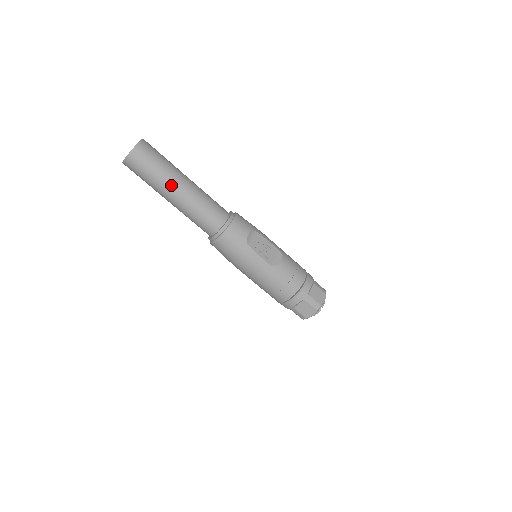
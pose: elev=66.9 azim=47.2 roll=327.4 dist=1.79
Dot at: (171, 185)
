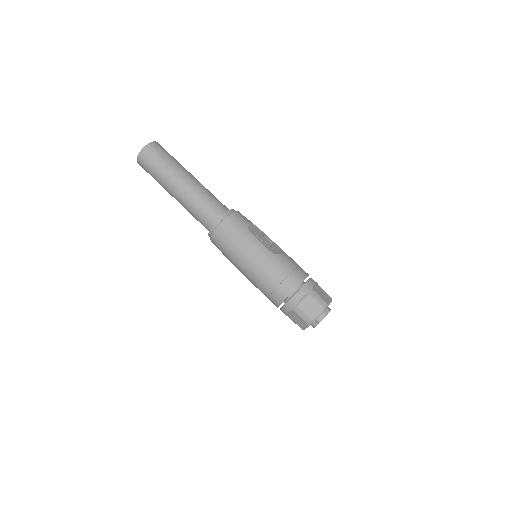
Dot at: (179, 174)
